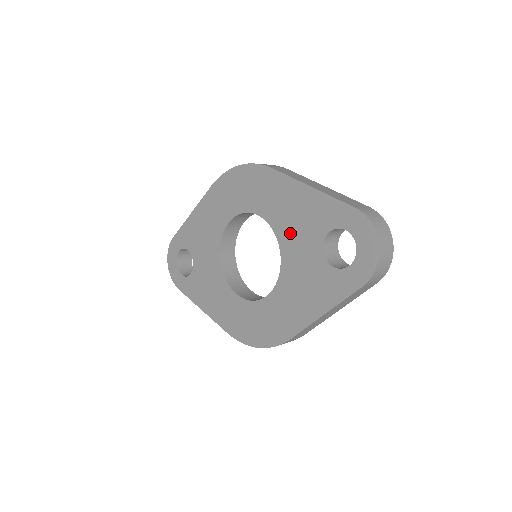
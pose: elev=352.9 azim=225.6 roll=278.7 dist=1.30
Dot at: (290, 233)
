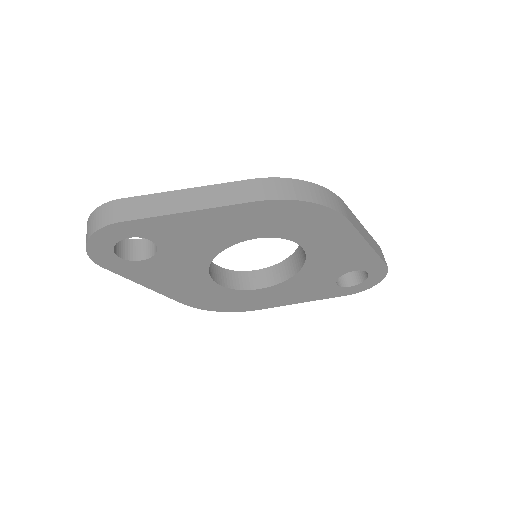
Dot at: (322, 264)
